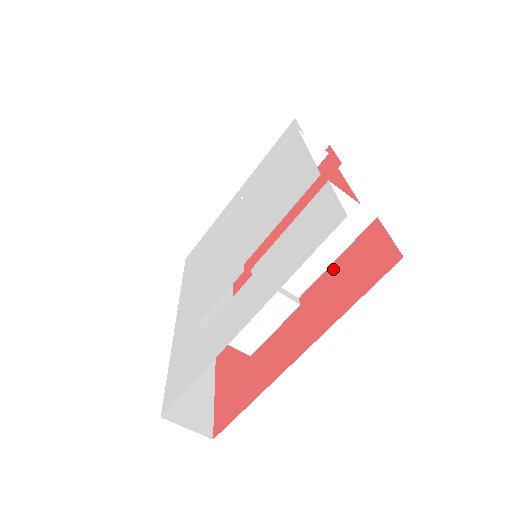
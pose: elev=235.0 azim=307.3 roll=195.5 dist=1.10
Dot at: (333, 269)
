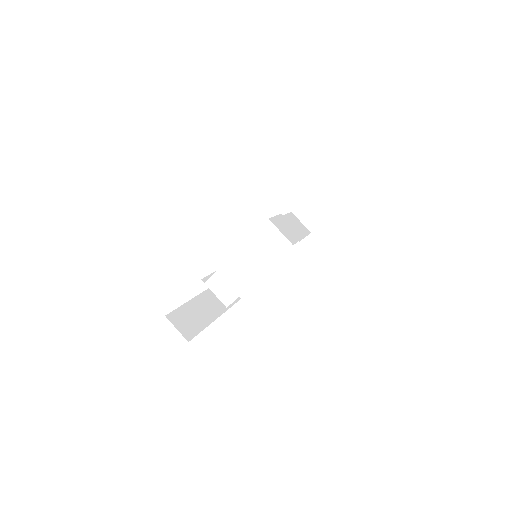
Dot at: occluded
